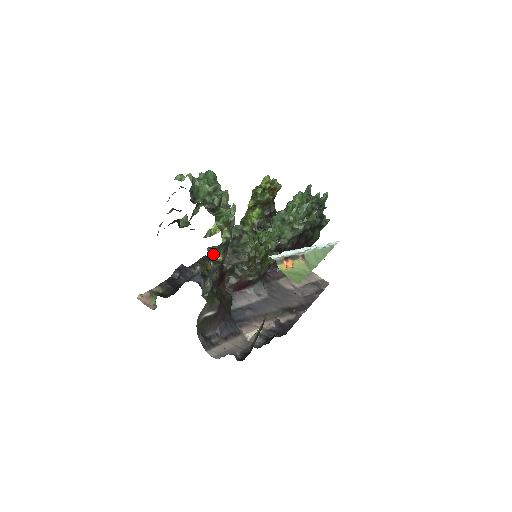
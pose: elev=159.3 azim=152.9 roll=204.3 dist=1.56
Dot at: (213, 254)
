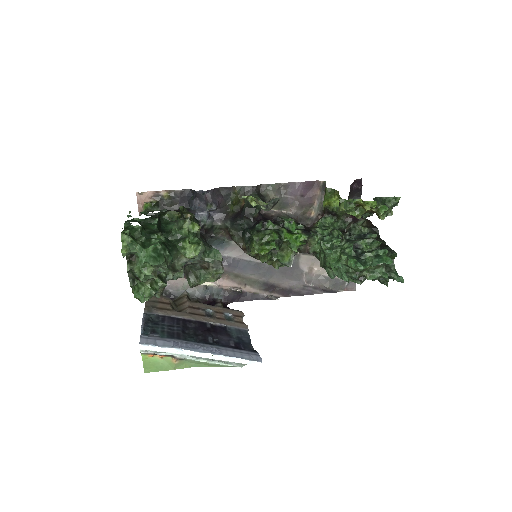
Dot at: occluded
